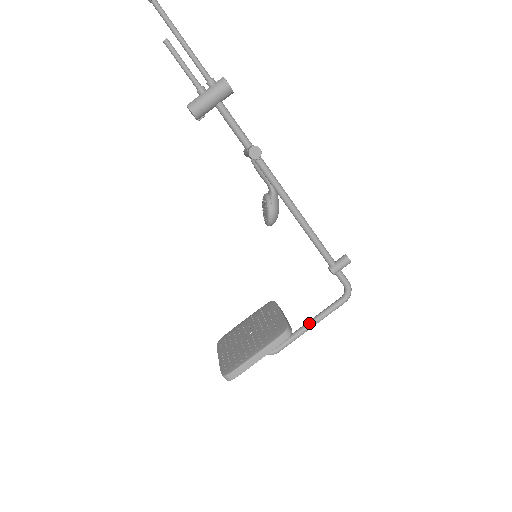
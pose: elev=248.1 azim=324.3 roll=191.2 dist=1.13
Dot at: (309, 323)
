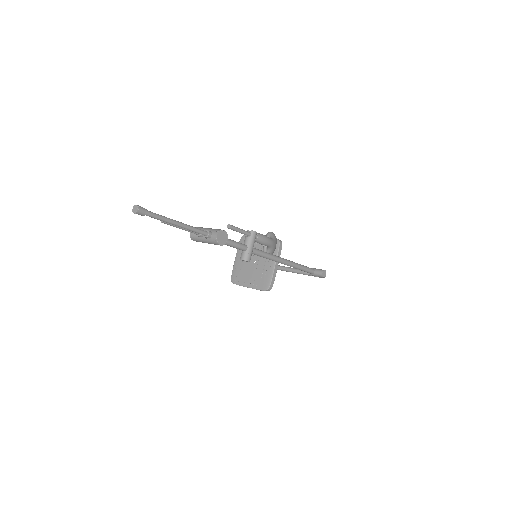
Dot at: (294, 272)
